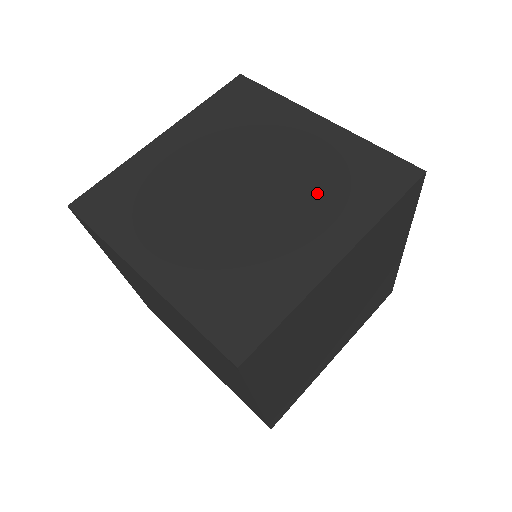
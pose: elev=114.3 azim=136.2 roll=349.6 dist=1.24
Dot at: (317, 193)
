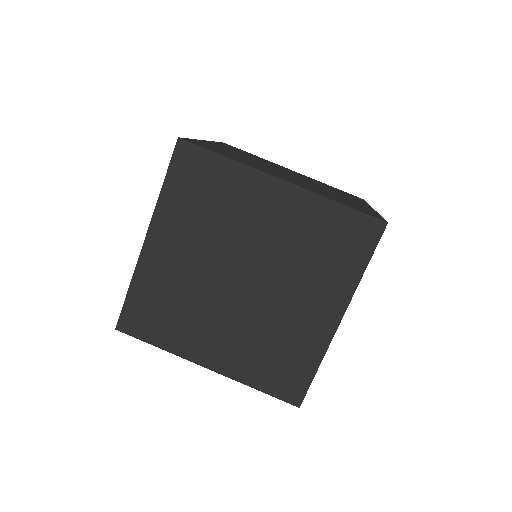
Dot at: (305, 268)
